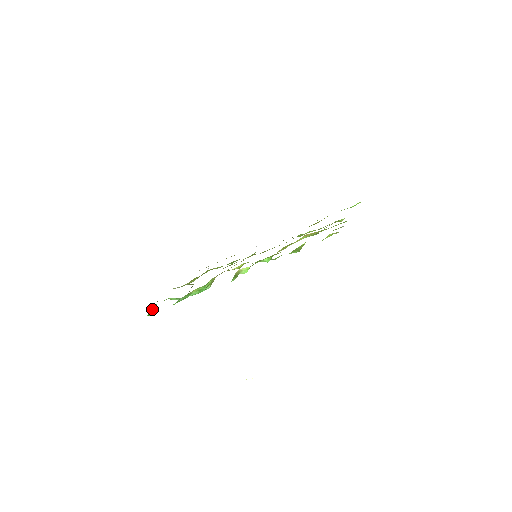
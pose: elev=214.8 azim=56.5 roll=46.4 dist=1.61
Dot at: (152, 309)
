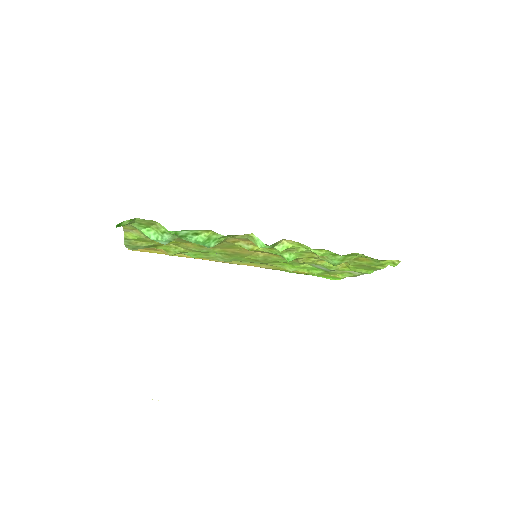
Dot at: (129, 221)
